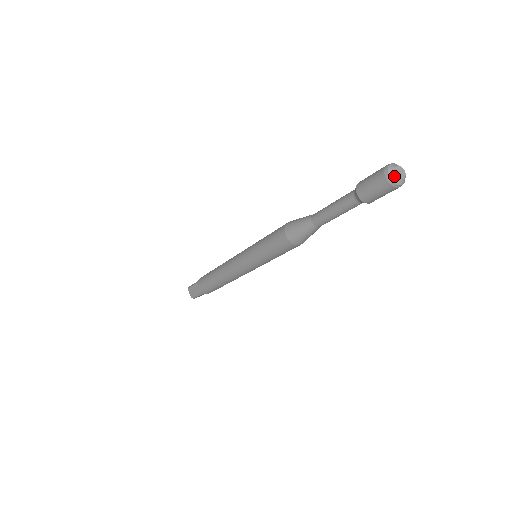
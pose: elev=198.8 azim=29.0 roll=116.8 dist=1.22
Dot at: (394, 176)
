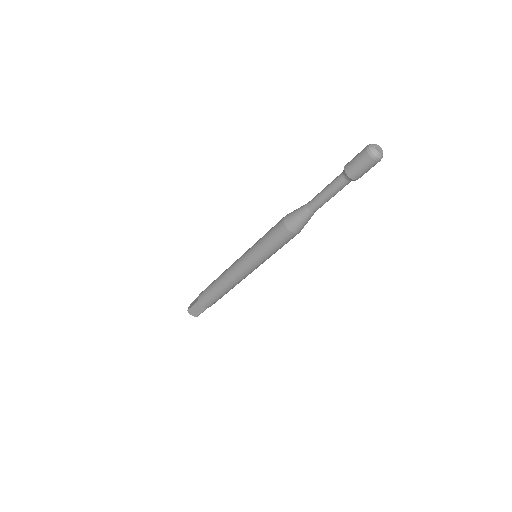
Dot at: (378, 154)
